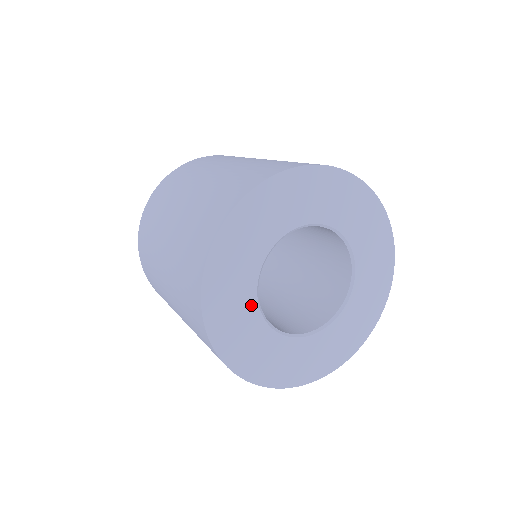
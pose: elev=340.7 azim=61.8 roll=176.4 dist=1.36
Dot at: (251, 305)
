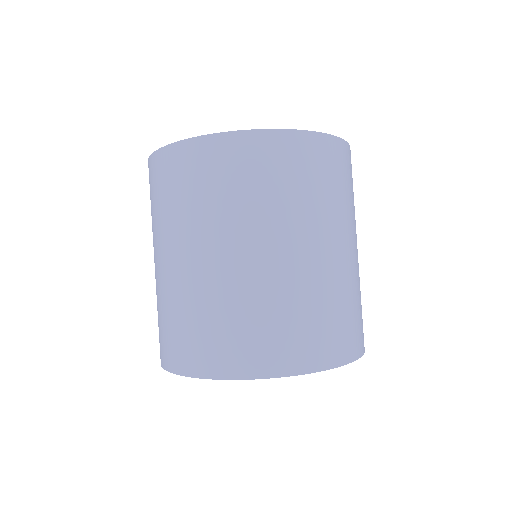
Dot at: occluded
